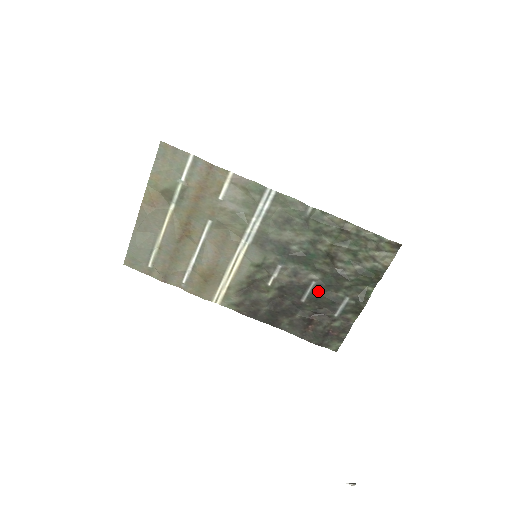
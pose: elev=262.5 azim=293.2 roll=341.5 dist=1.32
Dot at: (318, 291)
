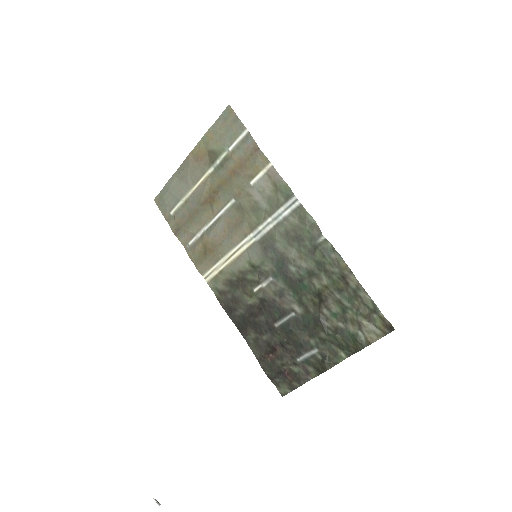
Dot at: (293, 325)
